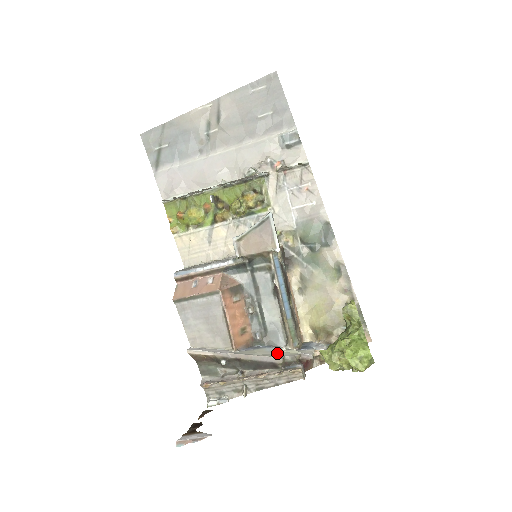
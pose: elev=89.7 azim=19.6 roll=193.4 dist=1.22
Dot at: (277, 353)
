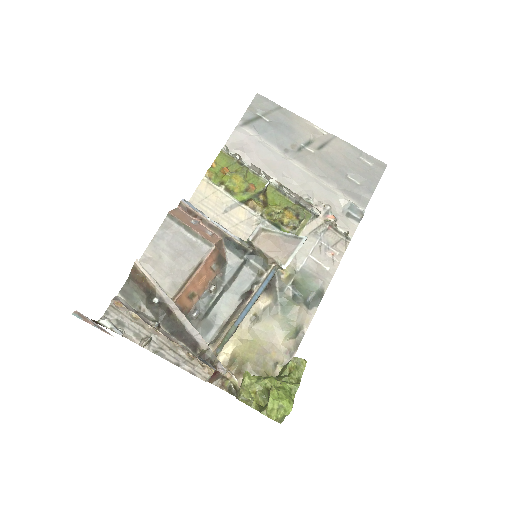
Dot at: occluded
